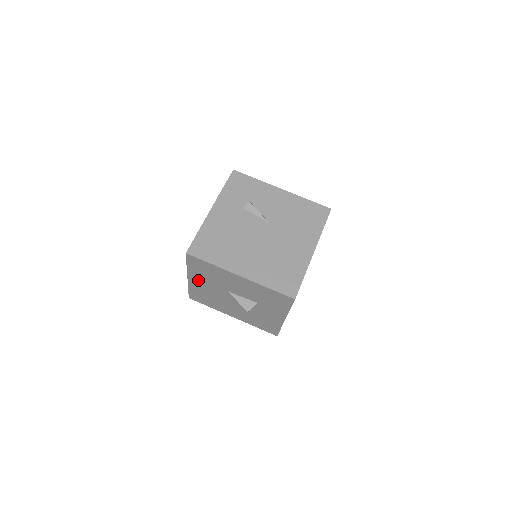
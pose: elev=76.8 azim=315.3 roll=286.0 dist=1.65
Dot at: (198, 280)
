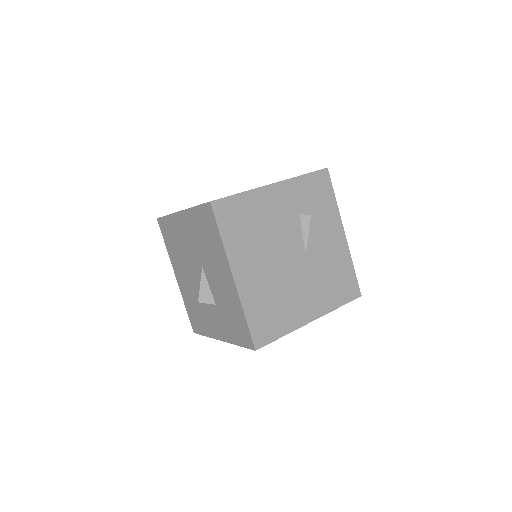
Dot at: (188, 225)
